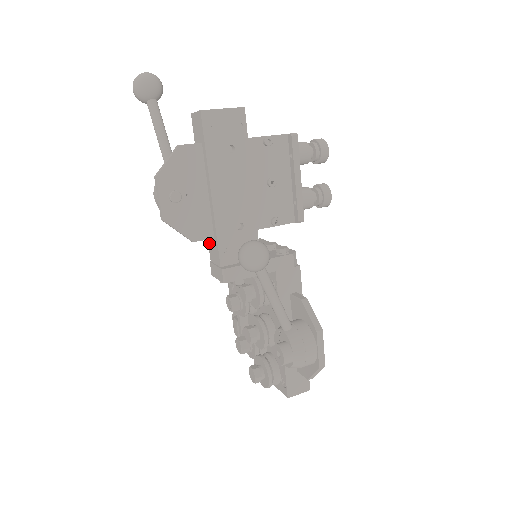
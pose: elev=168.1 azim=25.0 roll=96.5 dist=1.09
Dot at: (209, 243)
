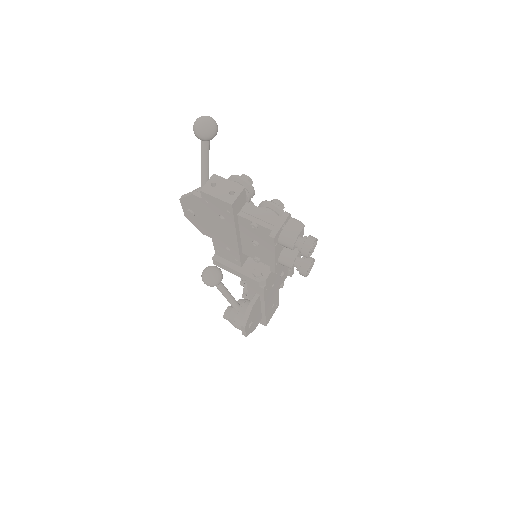
Dot at: occluded
